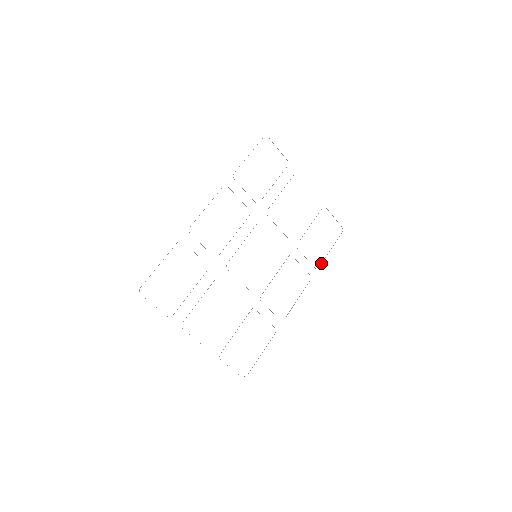
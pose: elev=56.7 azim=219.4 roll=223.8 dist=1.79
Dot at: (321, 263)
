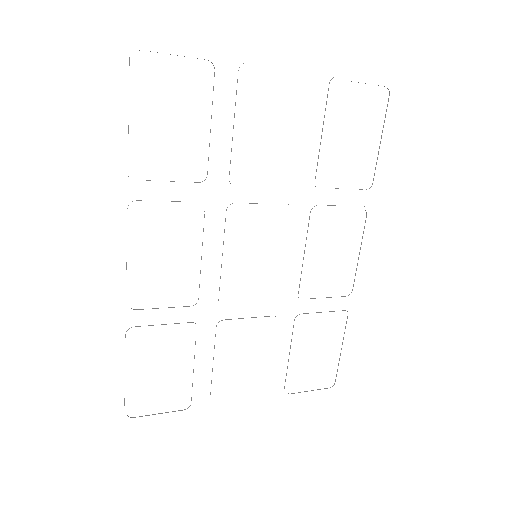
Dot at: occluded
